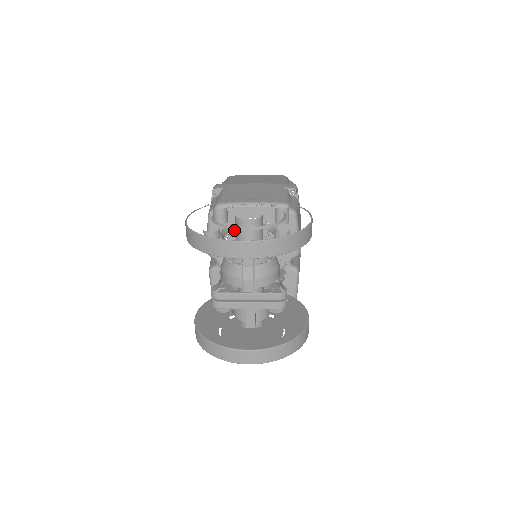
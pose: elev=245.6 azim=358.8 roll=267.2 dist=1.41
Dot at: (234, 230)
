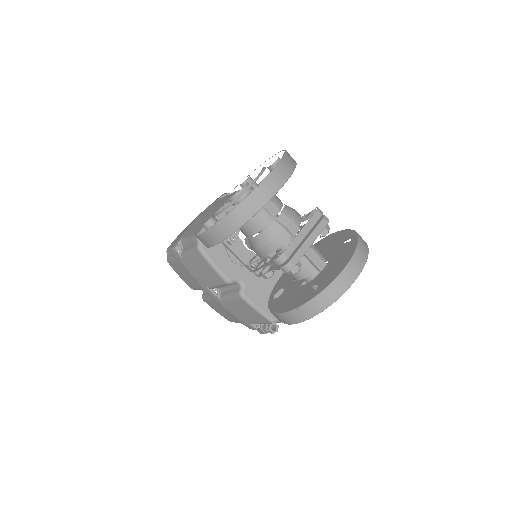
Dot at: occluded
